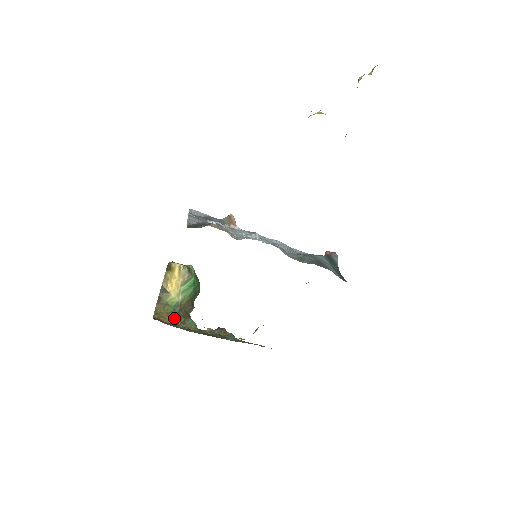
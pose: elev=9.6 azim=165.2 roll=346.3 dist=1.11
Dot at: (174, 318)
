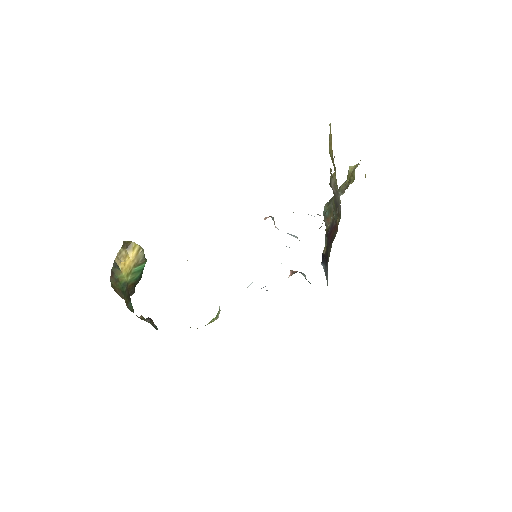
Dot at: (123, 296)
